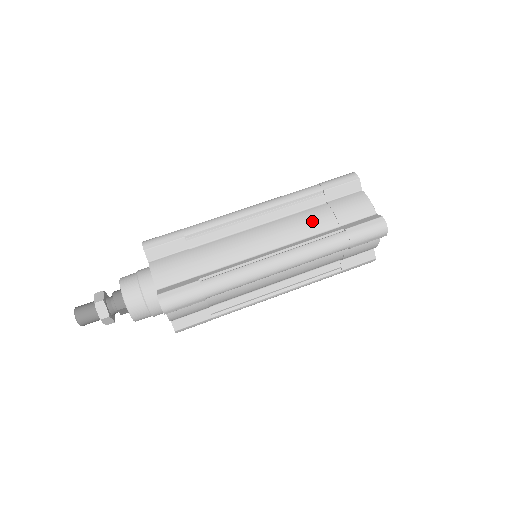
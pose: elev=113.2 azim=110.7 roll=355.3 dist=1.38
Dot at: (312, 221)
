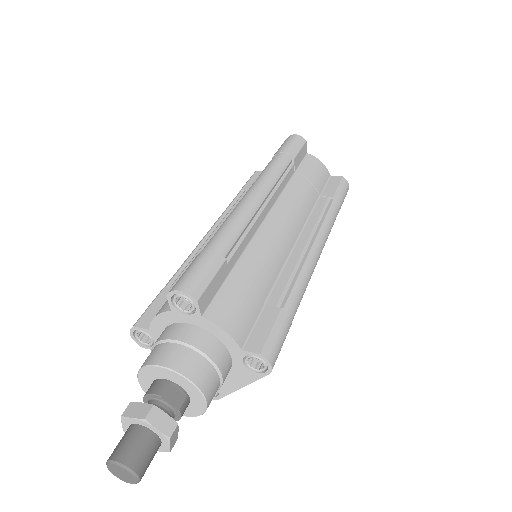
Dot at: occluded
